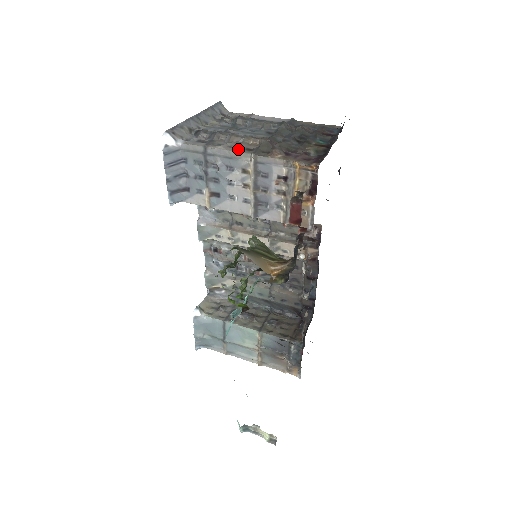
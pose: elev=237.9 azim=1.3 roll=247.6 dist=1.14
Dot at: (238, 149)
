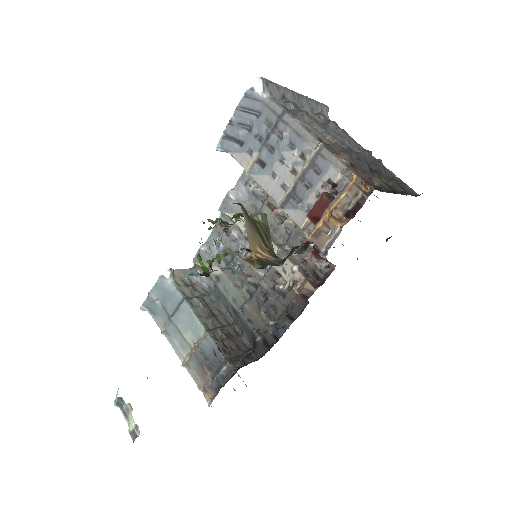
Dot at: (312, 132)
